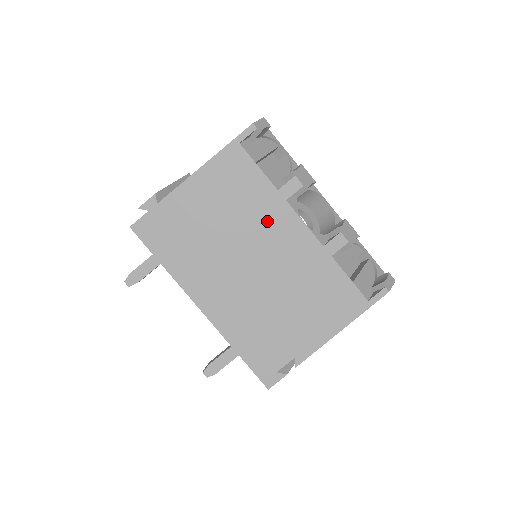
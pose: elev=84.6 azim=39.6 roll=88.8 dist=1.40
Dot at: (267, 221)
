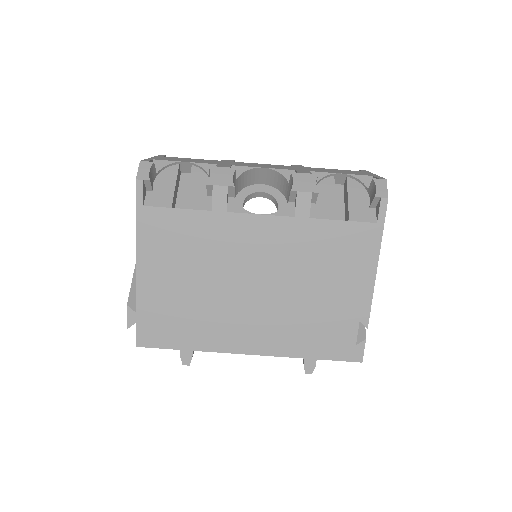
Dot at: (229, 243)
